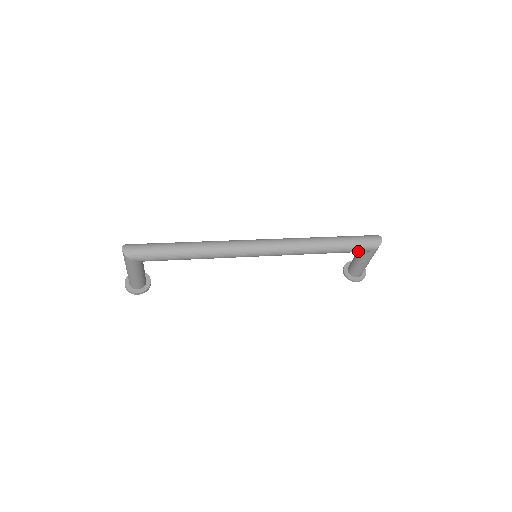
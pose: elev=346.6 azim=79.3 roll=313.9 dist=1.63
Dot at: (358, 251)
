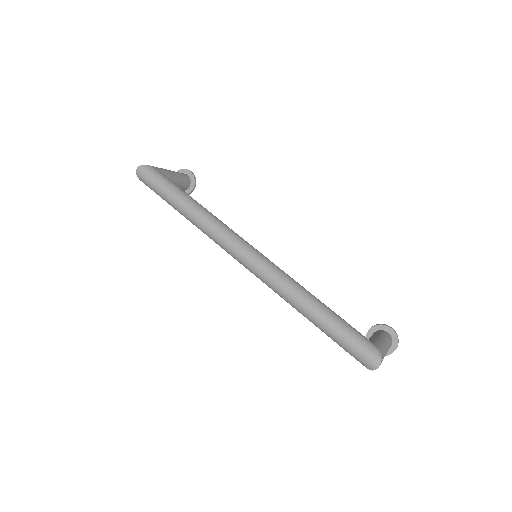
Dot at: occluded
